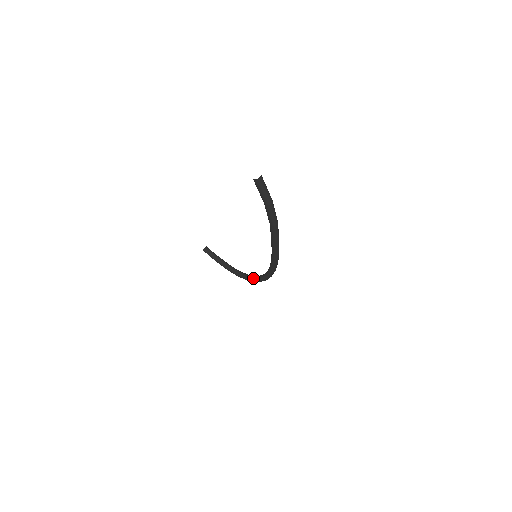
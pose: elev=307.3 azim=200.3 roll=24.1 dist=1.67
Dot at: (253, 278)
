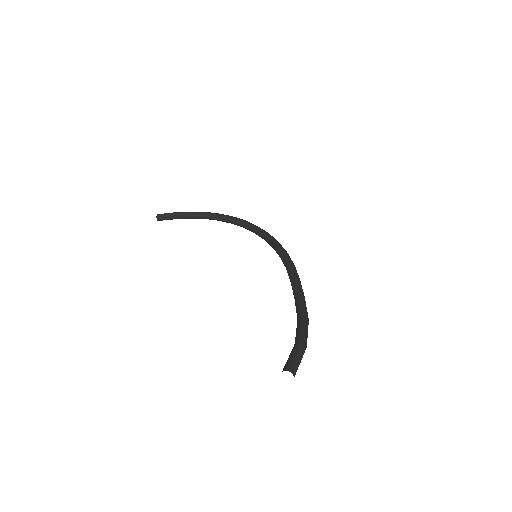
Dot at: occluded
